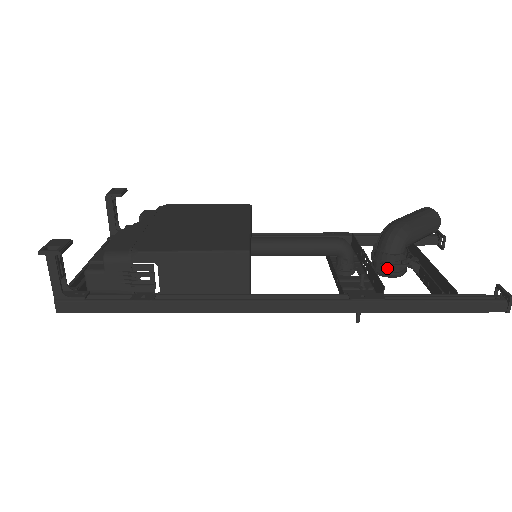
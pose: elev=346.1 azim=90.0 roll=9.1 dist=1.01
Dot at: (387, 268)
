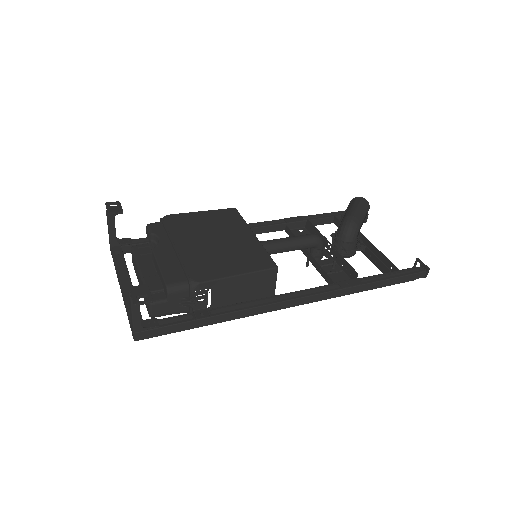
Dot at: occluded
